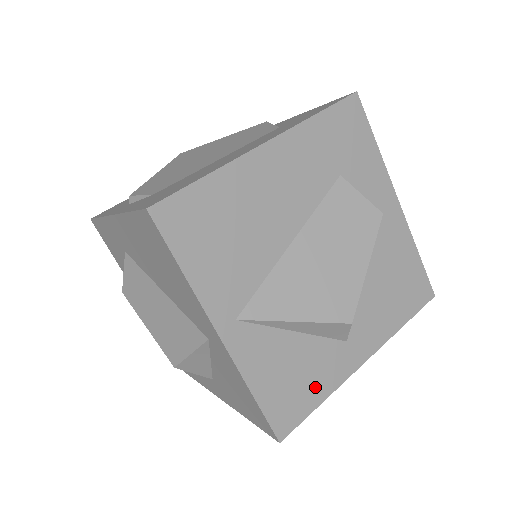
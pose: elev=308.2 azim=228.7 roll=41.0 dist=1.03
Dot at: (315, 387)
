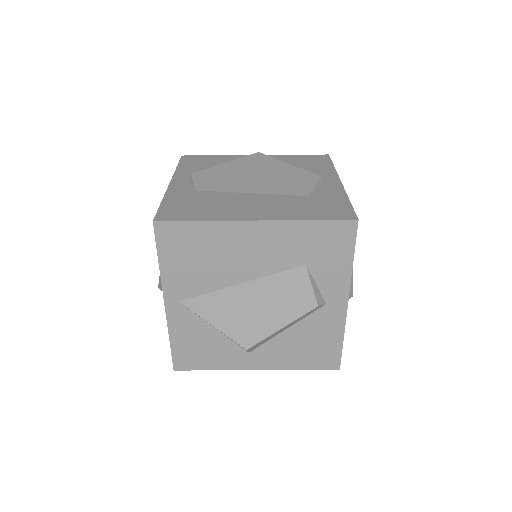
Dot at: (212, 361)
